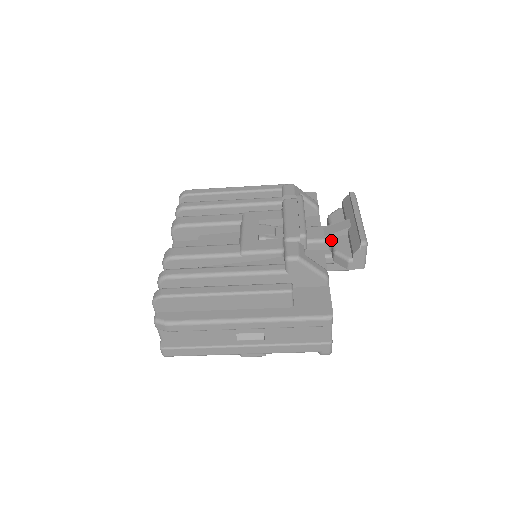
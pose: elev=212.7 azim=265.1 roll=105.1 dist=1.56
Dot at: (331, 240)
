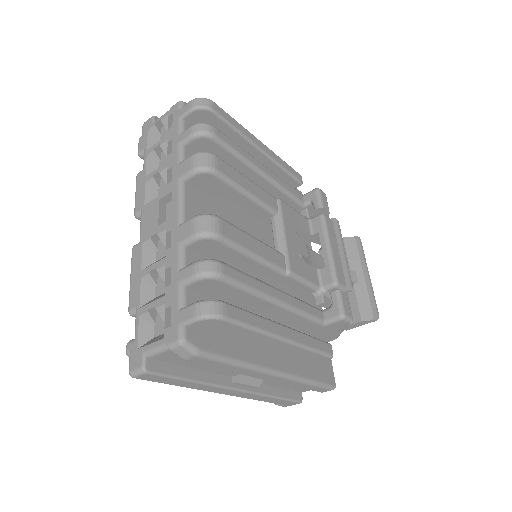
Dot at: occluded
